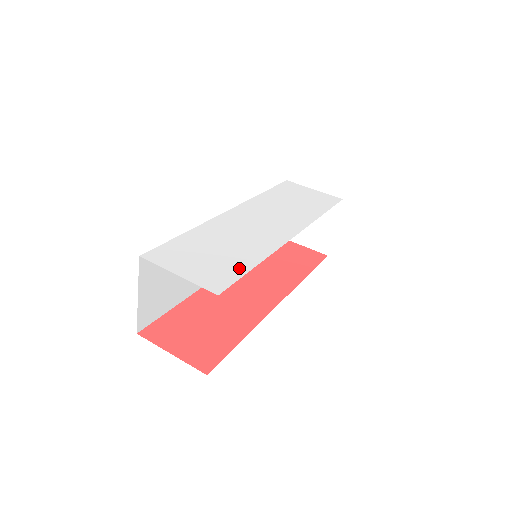
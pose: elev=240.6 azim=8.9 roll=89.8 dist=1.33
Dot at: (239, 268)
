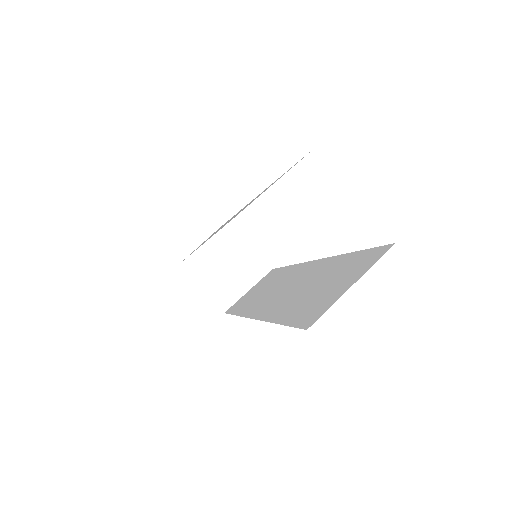
Dot at: occluded
